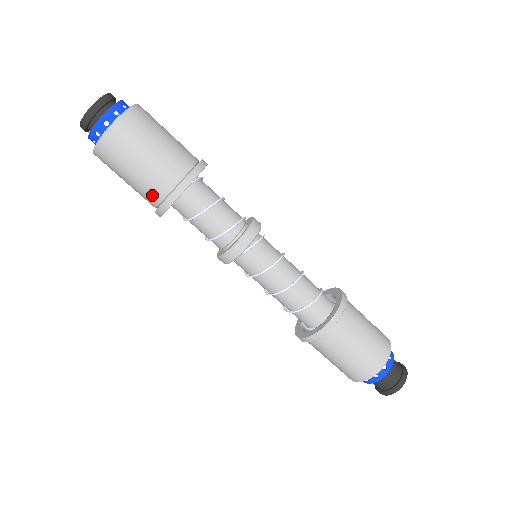
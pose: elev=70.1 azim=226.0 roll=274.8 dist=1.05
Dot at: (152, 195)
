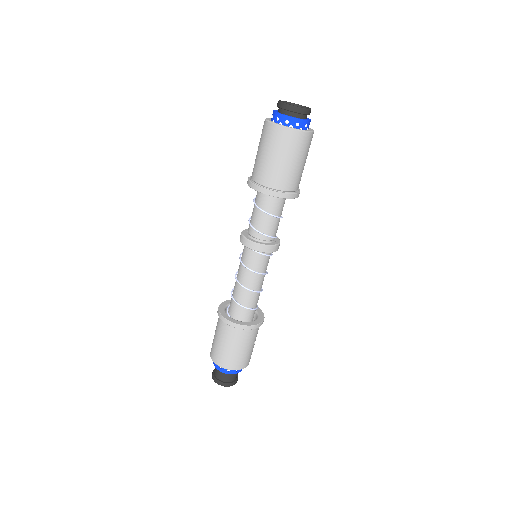
Dot at: (257, 174)
